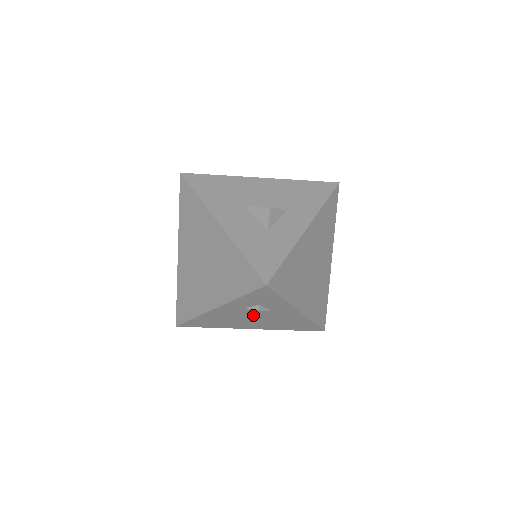
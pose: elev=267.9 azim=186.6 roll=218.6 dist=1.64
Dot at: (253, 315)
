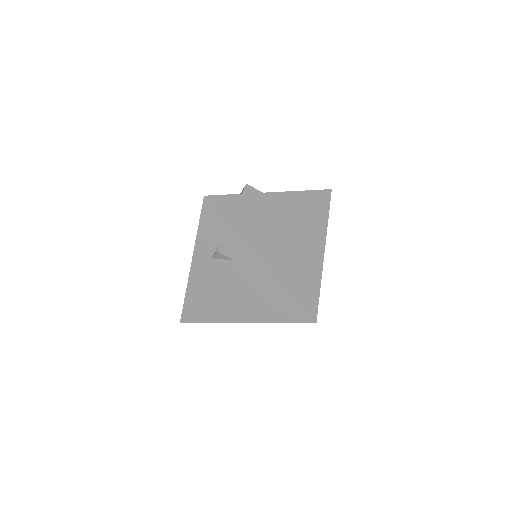
Dot at: (227, 278)
